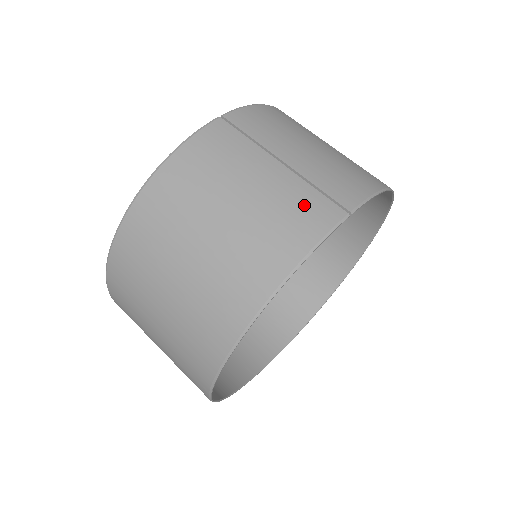
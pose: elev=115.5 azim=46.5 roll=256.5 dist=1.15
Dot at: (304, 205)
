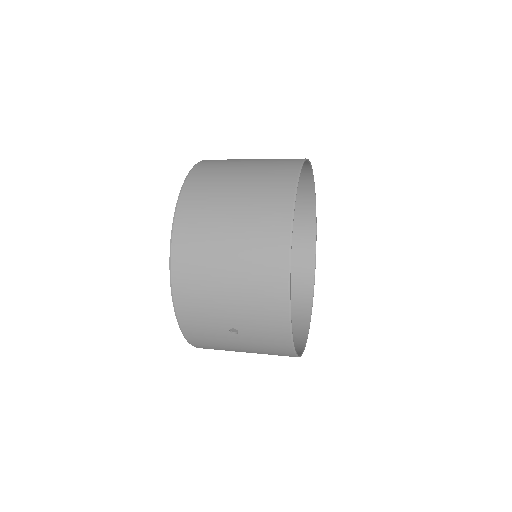
Dot at: (282, 160)
